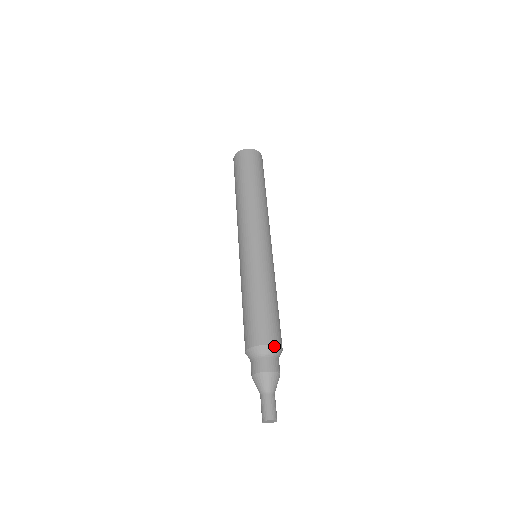
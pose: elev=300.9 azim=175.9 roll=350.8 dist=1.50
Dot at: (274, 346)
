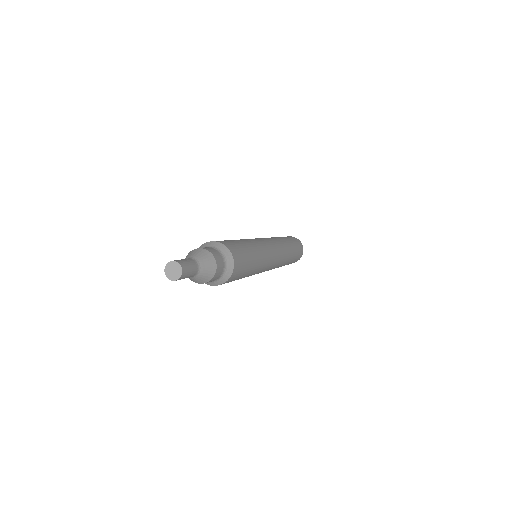
Dot at: (216, 242)
